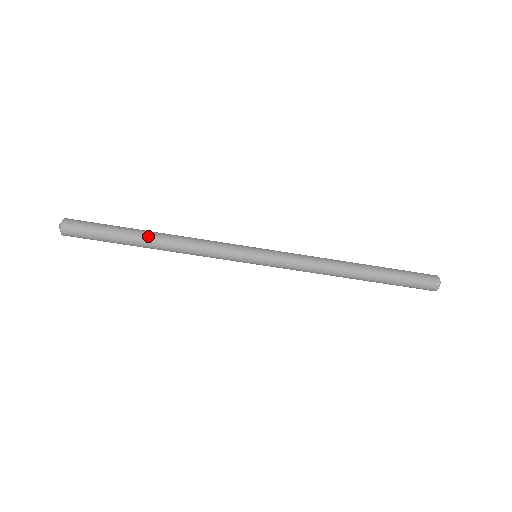
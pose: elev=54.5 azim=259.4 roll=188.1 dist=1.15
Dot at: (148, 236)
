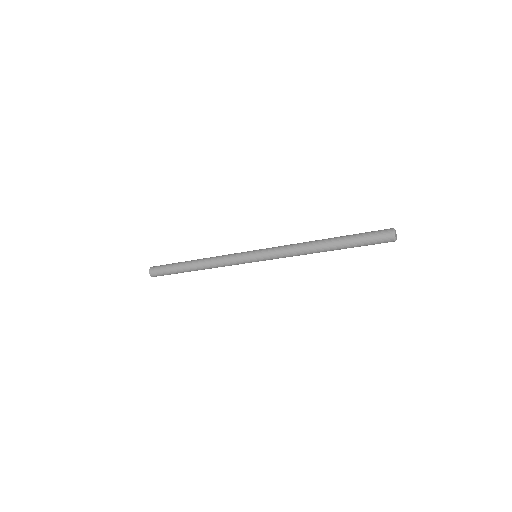
Dot at: occluded
